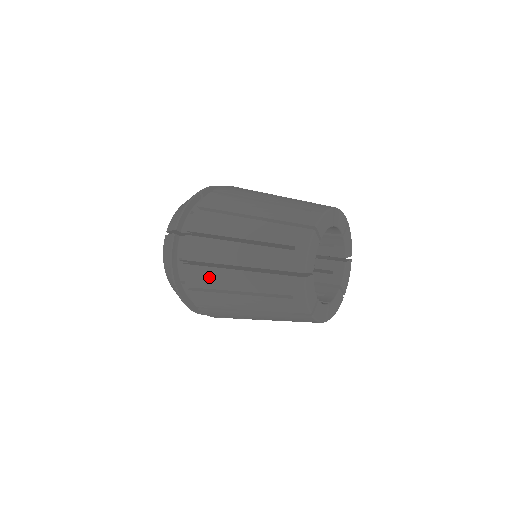
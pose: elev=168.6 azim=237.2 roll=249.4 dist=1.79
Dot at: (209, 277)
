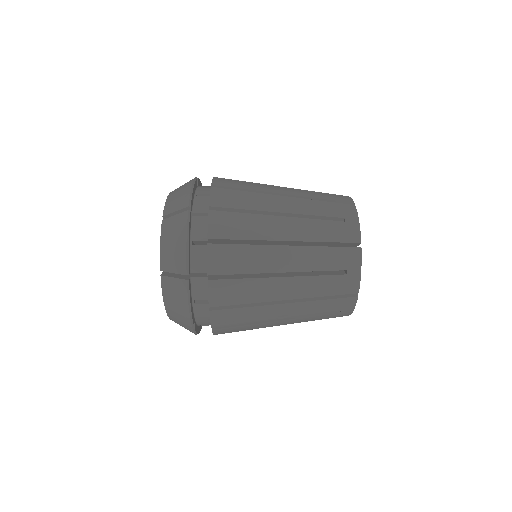
Dot at: (245, 198)
